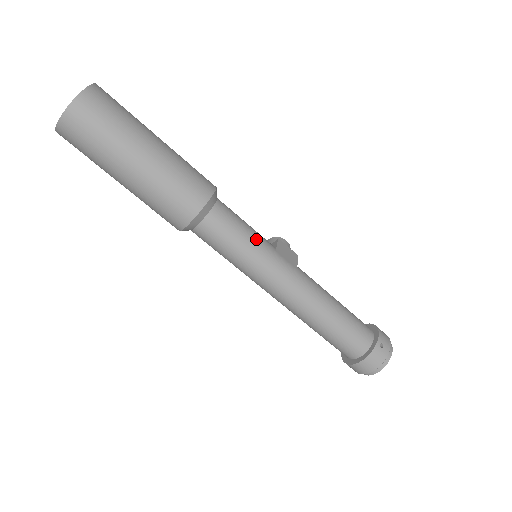
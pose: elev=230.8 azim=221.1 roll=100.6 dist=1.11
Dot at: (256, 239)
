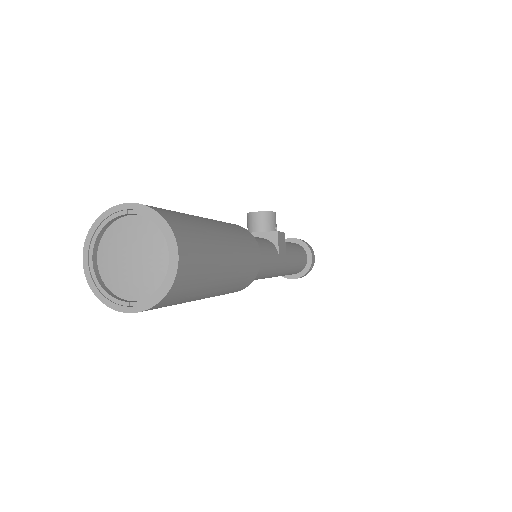
Dot at: (271, 264)
